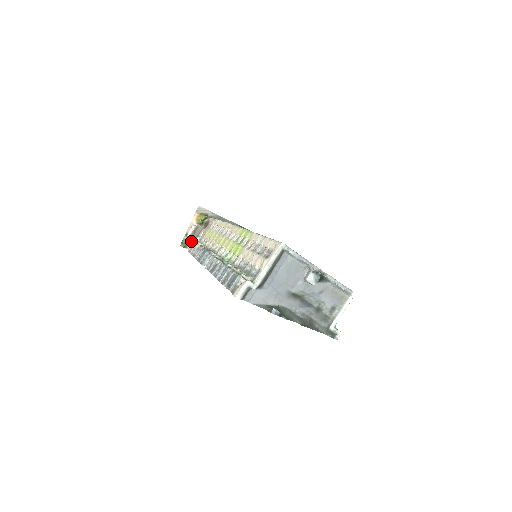
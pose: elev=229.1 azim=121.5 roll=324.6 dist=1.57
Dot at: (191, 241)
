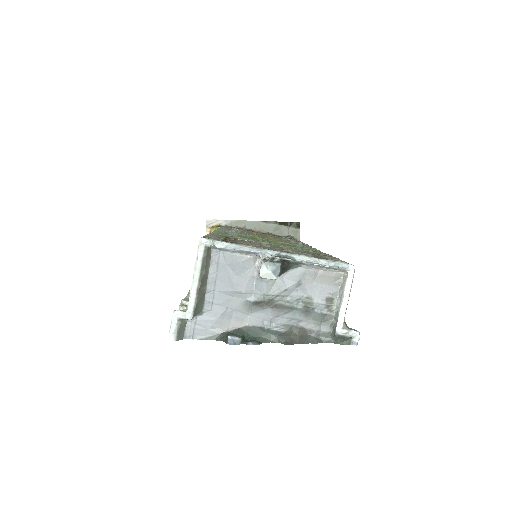
Dot at: occluded
